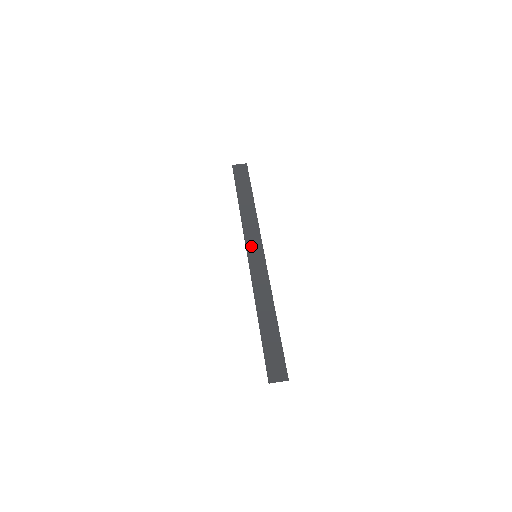
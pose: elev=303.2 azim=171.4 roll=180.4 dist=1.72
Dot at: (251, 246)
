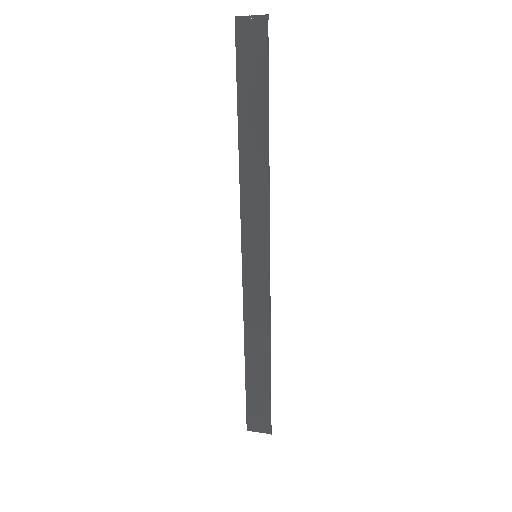
Dot at: (250, 236)
